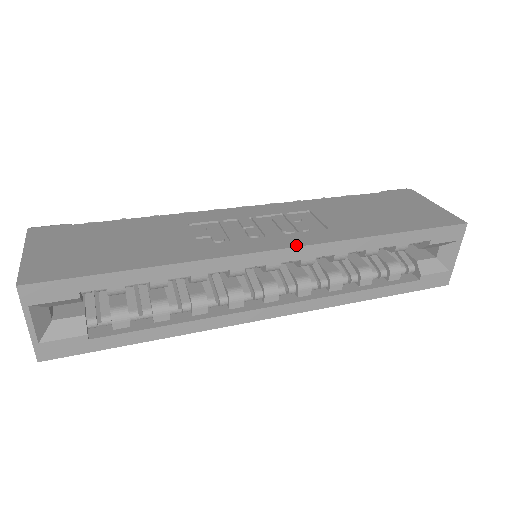
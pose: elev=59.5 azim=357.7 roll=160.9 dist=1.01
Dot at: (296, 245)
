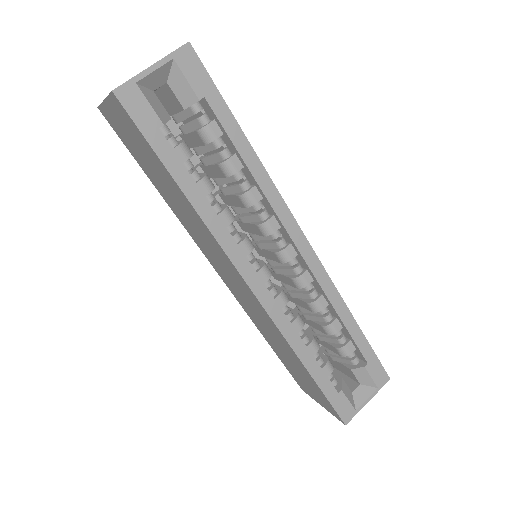
Dot at: occluded
